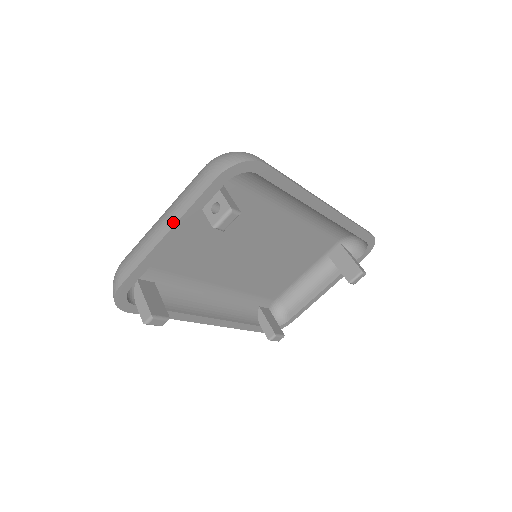
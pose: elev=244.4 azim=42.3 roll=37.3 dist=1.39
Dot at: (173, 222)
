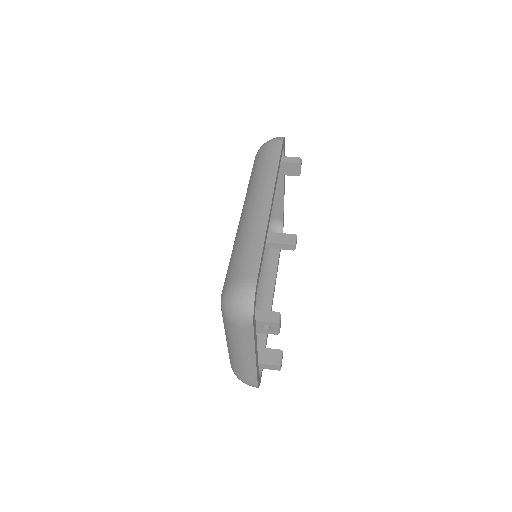
Dot at: (252, 353)
